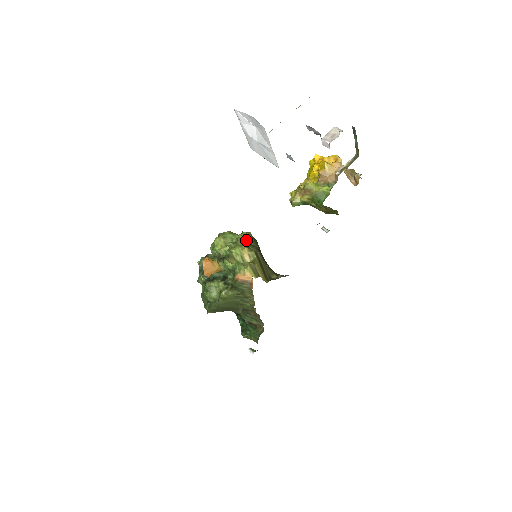
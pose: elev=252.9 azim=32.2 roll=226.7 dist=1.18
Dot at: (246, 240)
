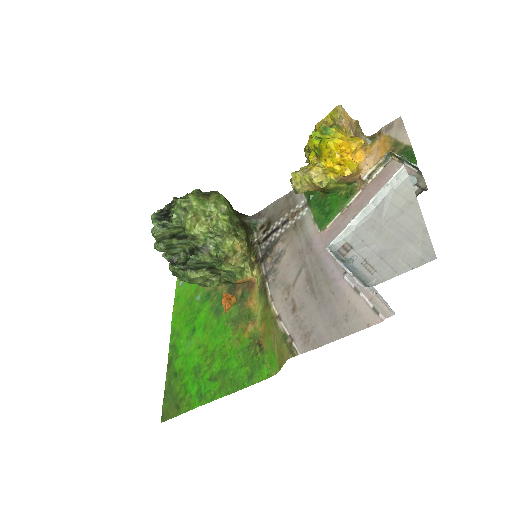
Dot at: (231, 223)
